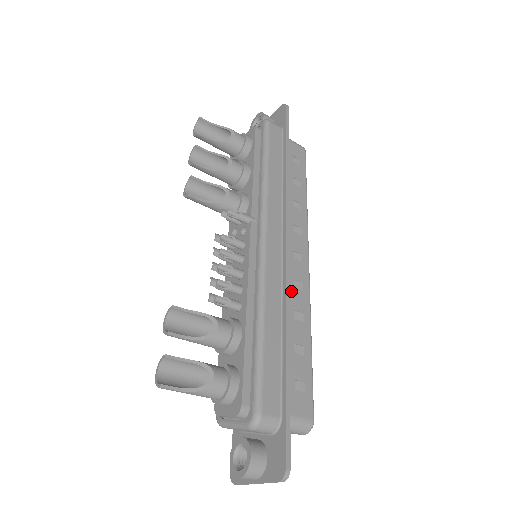
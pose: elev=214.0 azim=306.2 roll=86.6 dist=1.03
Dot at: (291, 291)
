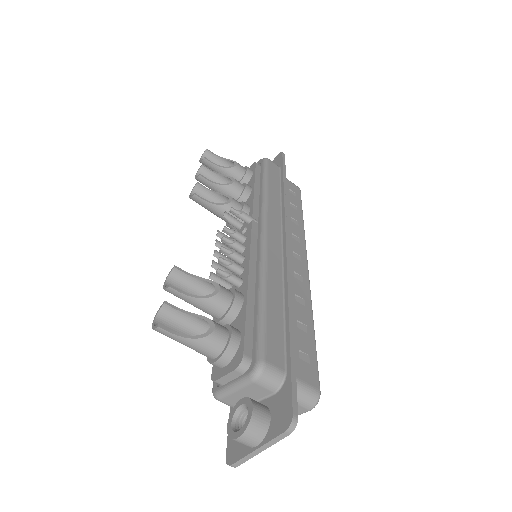
Dot at: (292, 279)
